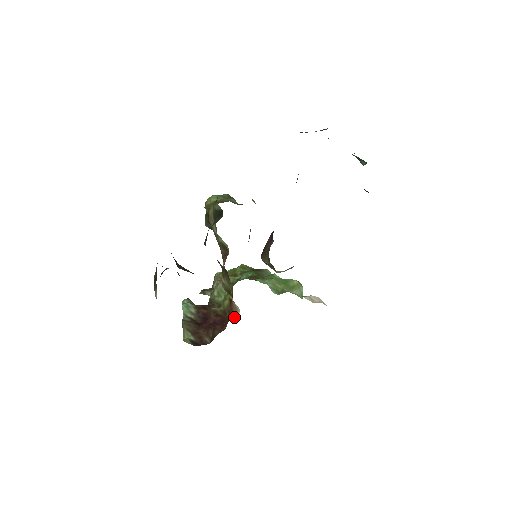
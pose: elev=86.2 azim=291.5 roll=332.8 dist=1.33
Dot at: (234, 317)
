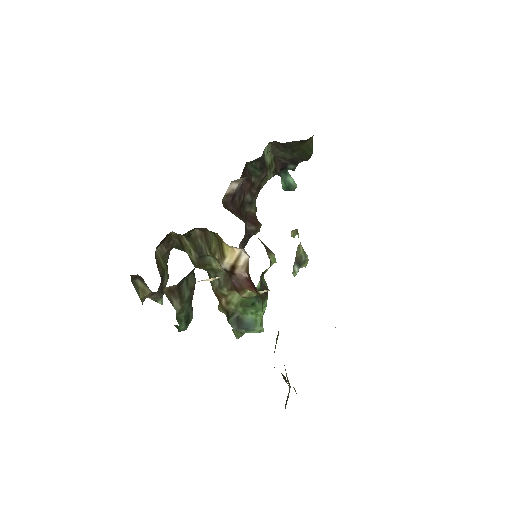
Dot at: (248, 266)
